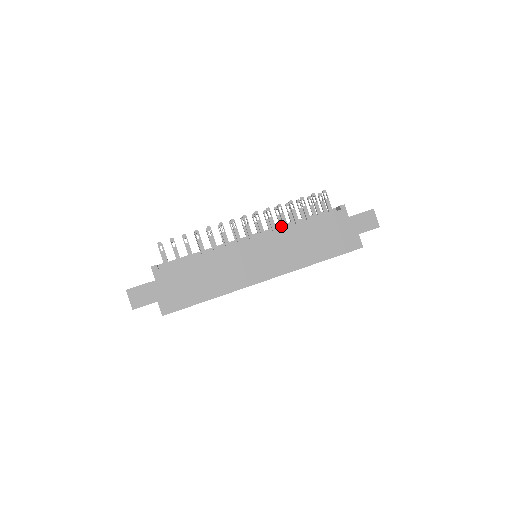
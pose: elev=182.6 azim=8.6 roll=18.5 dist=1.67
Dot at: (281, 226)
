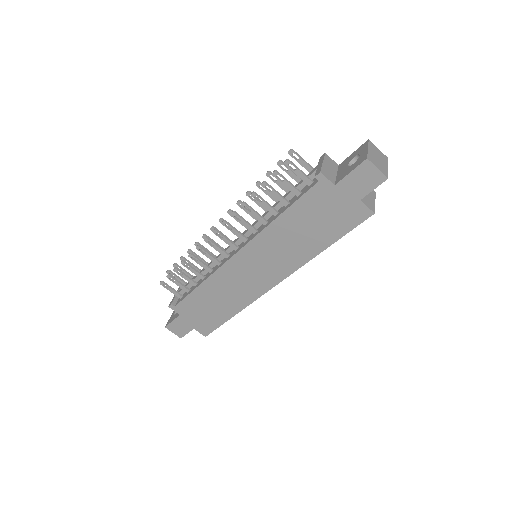
Dot at: occluded
